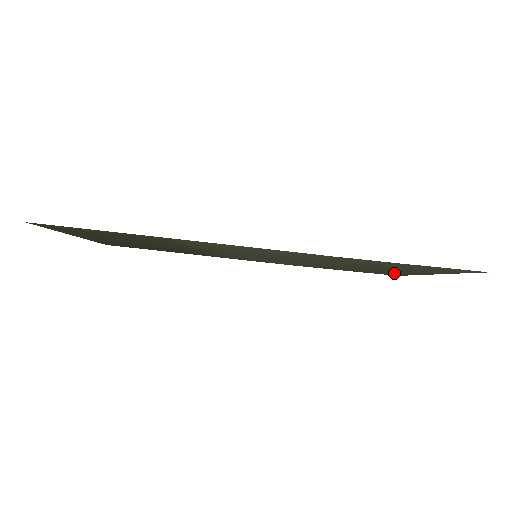
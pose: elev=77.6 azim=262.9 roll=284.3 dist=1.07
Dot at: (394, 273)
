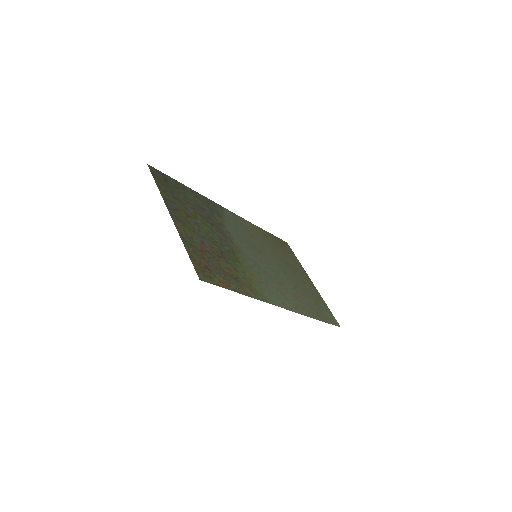
Dot at: (293, 258)
